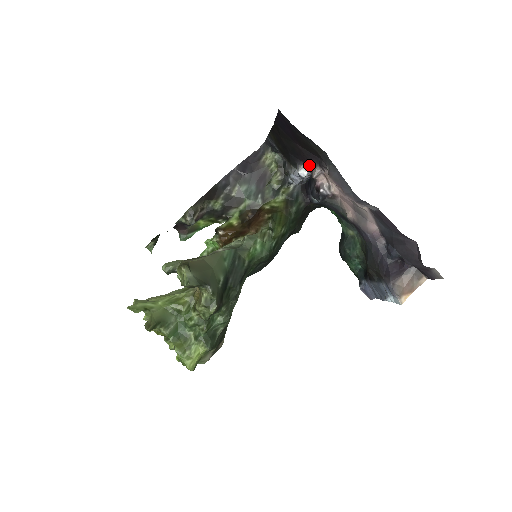
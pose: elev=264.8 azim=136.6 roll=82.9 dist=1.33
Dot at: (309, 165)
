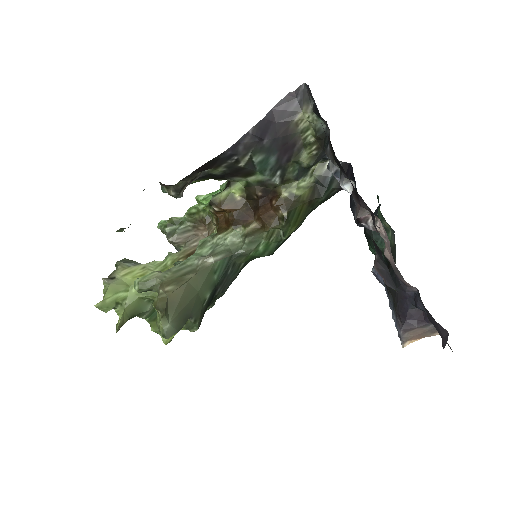
Dot at: (357, 199)
